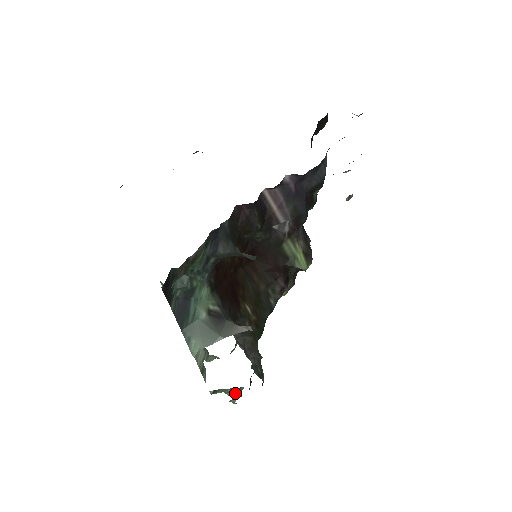
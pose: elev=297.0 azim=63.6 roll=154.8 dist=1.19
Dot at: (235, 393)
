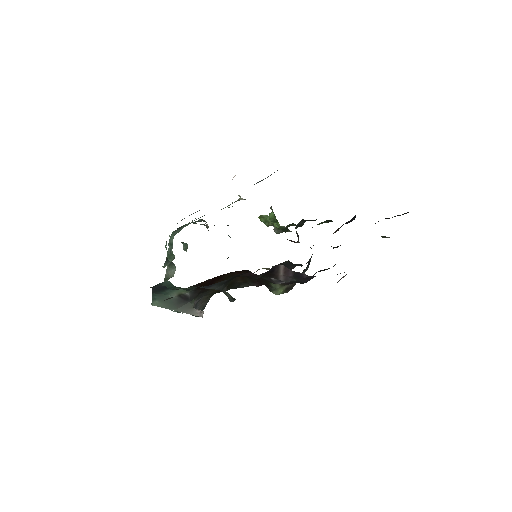
Dot at: occluded
